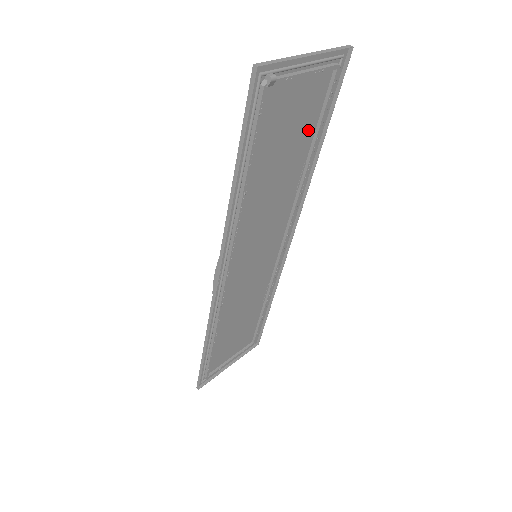
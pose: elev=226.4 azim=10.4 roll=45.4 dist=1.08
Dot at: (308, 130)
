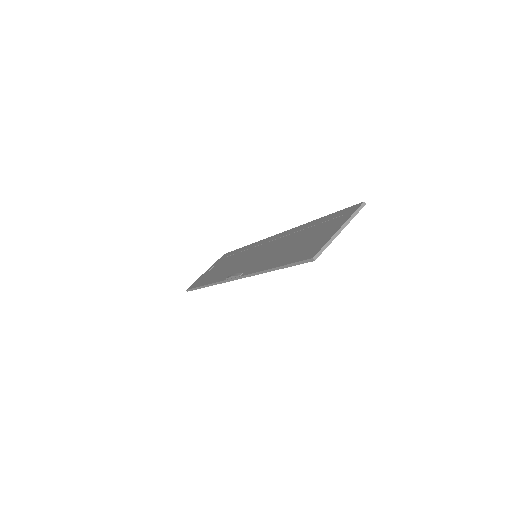
Dot at: (319, 226)
